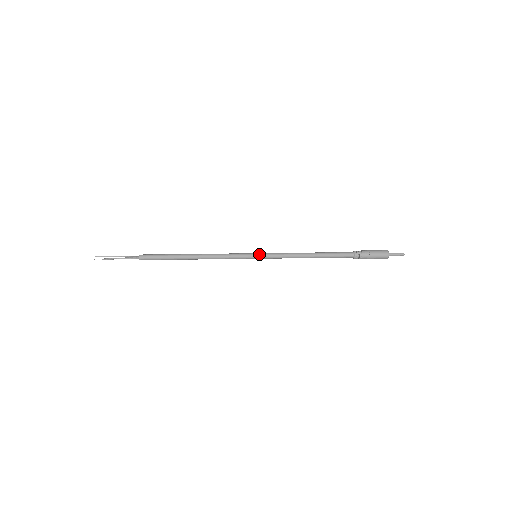
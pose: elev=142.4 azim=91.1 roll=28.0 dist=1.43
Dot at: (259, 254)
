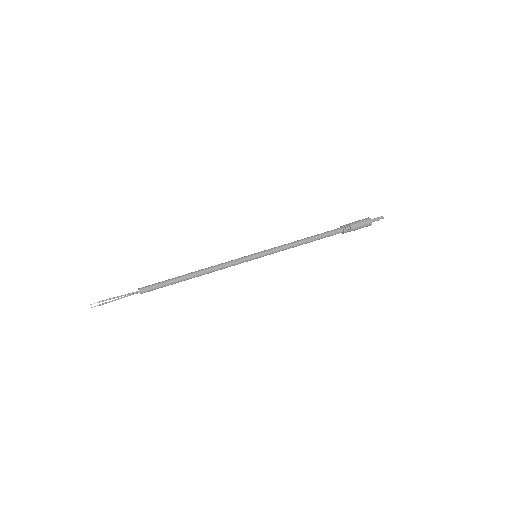
Dot at: (259, 253)
